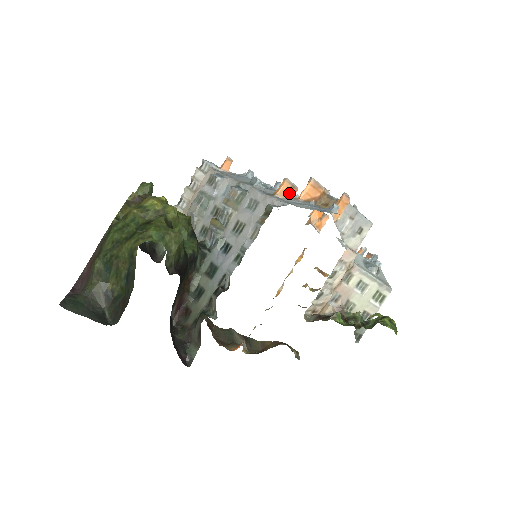
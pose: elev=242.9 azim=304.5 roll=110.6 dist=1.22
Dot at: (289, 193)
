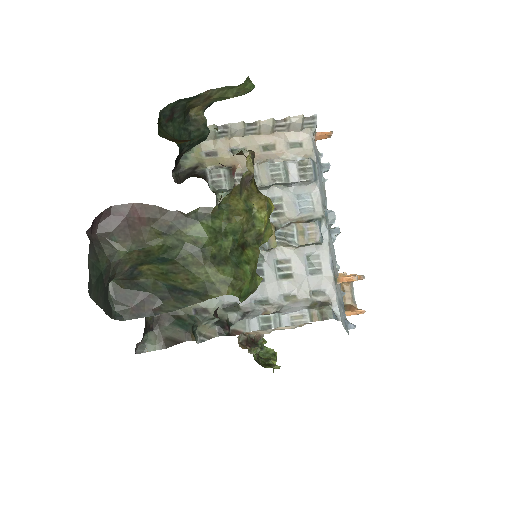
Dot at: occluded
